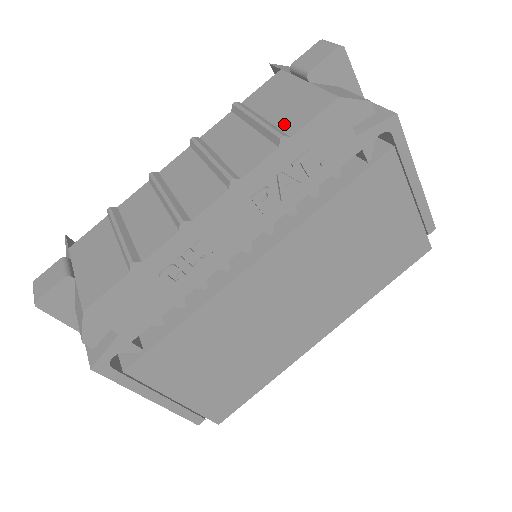
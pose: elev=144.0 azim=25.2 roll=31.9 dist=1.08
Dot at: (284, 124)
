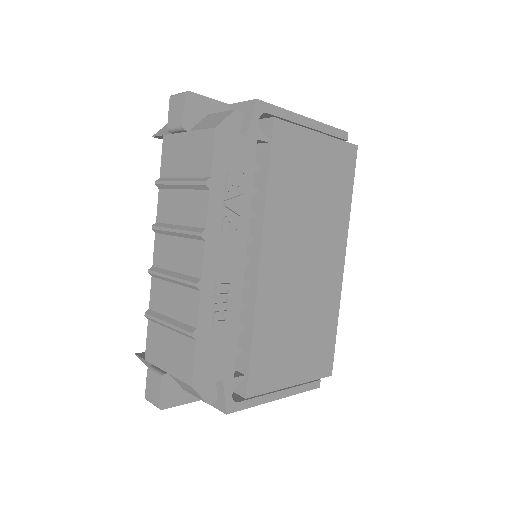
Dot at: (199, 172)
